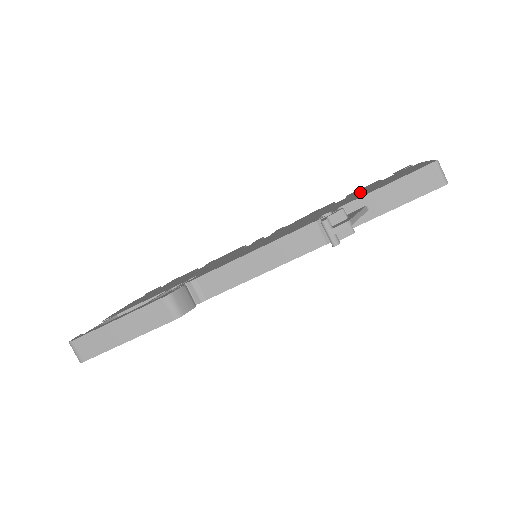
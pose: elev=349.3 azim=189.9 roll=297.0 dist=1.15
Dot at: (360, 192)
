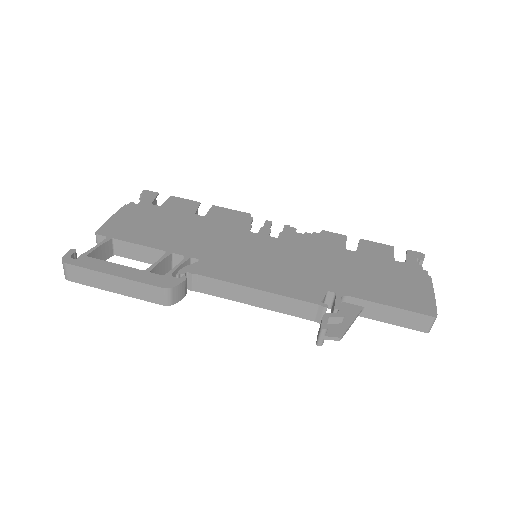
Dot at: (370, 267)
